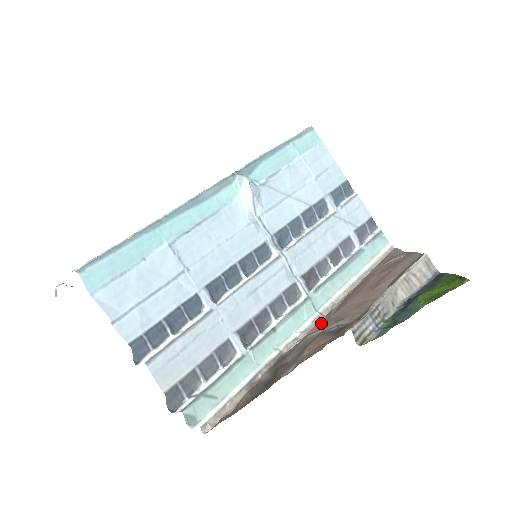
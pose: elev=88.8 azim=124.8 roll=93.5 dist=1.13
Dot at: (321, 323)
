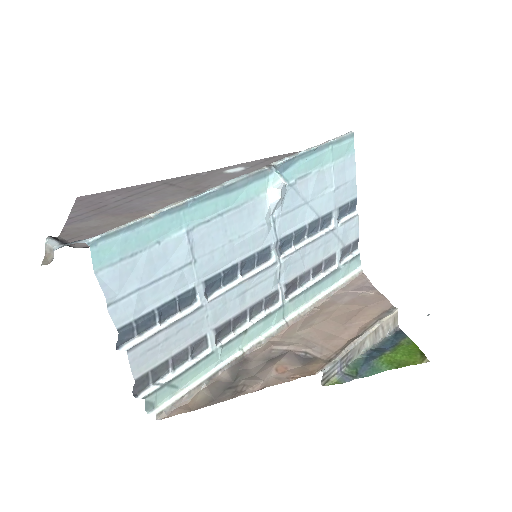
Dot at: (285, 334)
